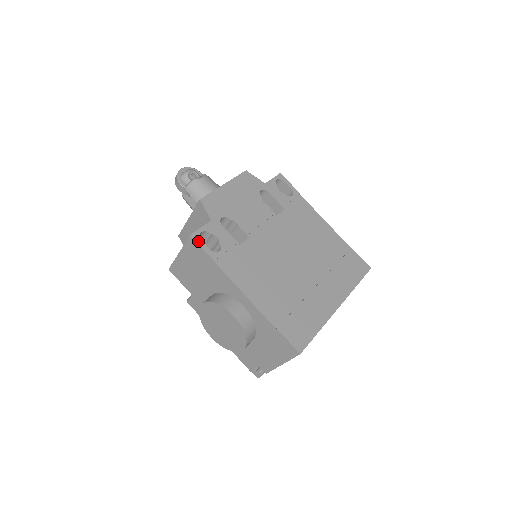
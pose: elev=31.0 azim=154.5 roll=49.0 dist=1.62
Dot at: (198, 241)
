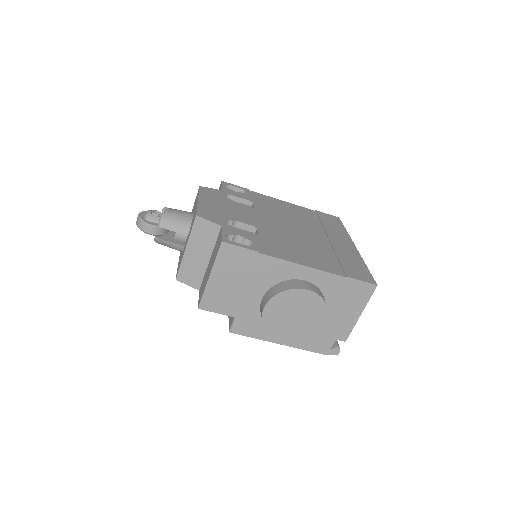
Dot at: (232, 243)
